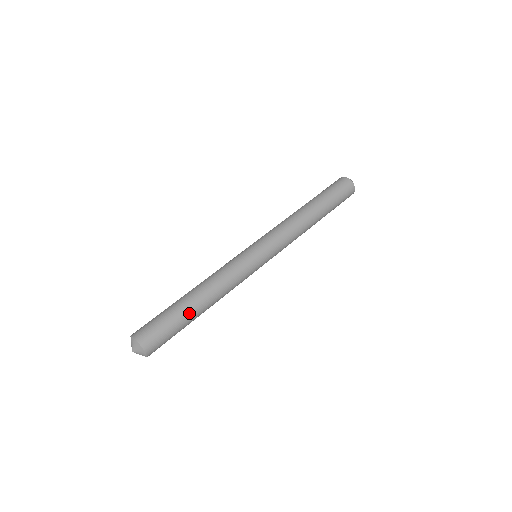
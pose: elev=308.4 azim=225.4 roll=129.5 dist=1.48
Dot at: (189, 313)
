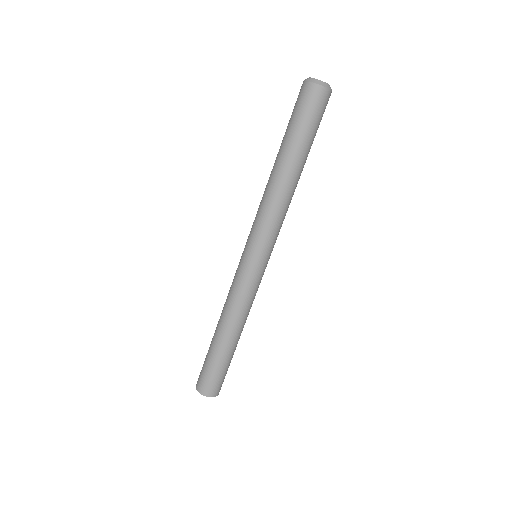
Dot at: (225, 352)
